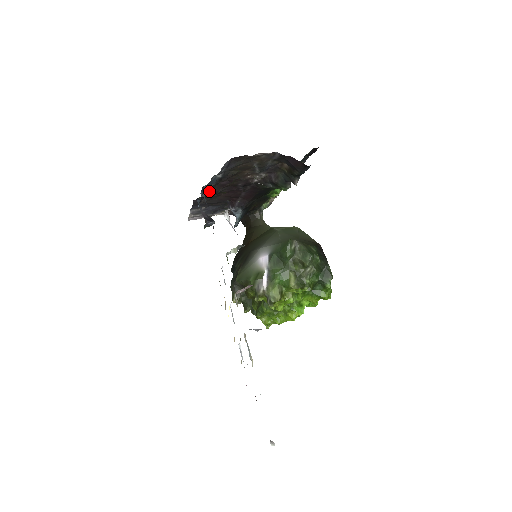
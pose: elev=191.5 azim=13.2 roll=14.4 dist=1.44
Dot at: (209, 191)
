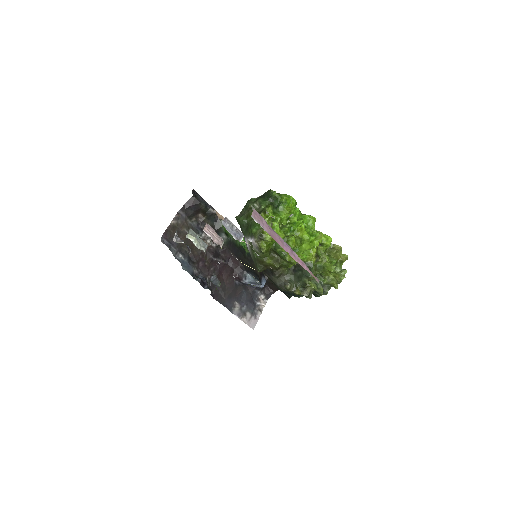
Dot at: (203, 278)
